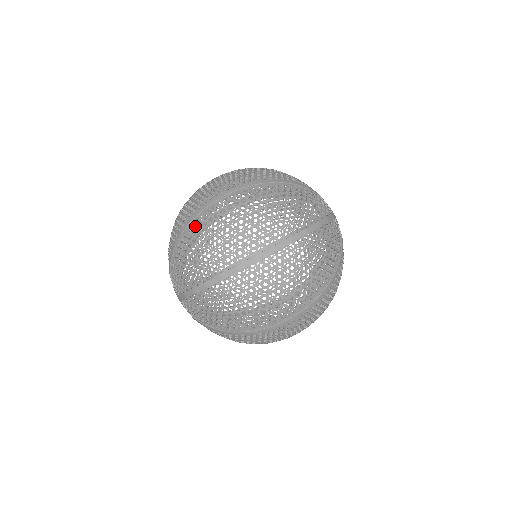
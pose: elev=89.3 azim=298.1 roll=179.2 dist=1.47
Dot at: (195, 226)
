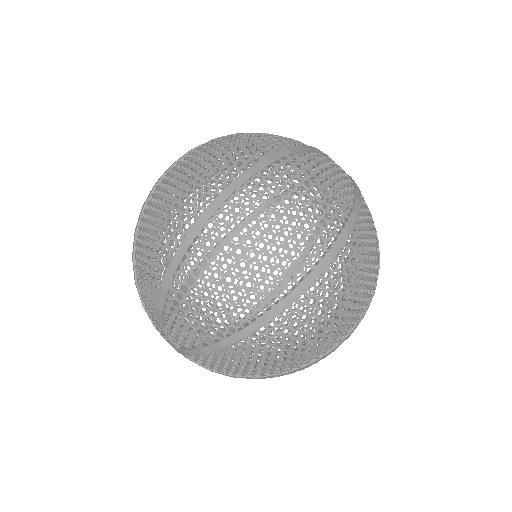
Dot at: occluded
